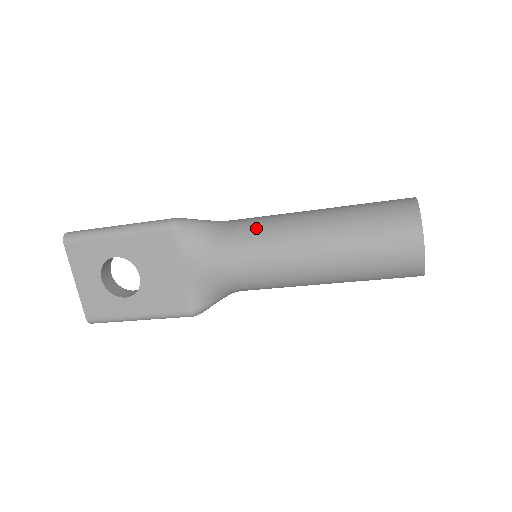
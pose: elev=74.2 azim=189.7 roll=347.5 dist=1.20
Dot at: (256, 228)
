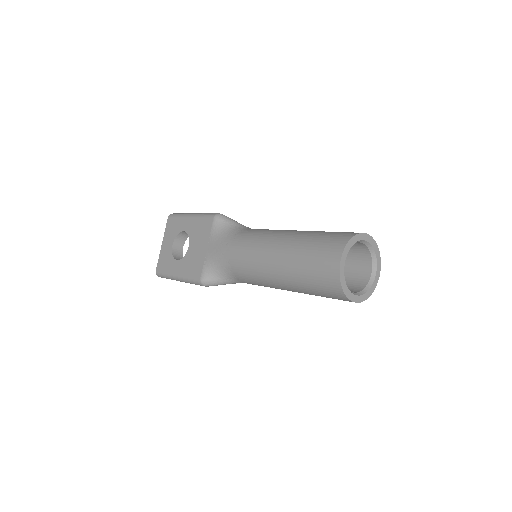
Dot at: (258, 231)
